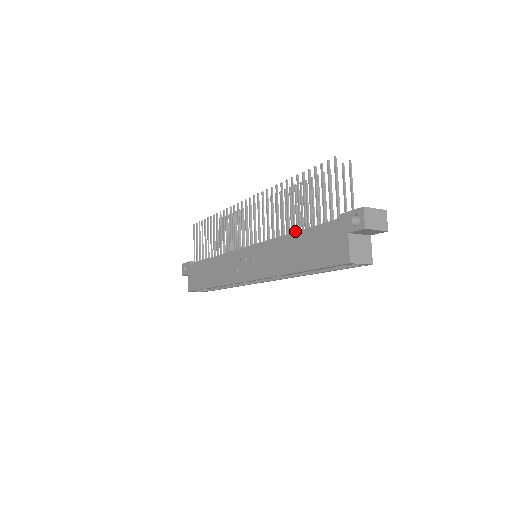
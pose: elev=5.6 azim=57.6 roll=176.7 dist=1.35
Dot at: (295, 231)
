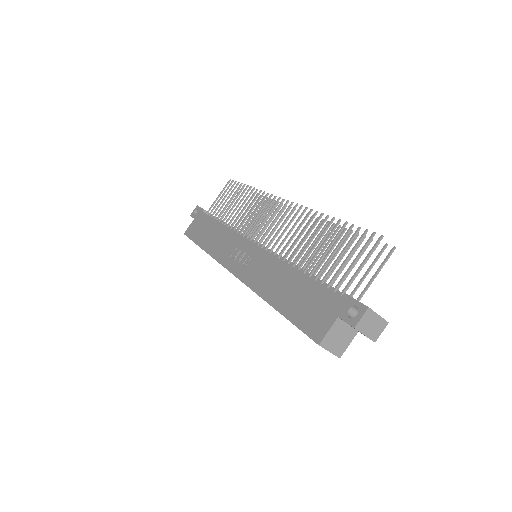
Dot at: (300, 268)
